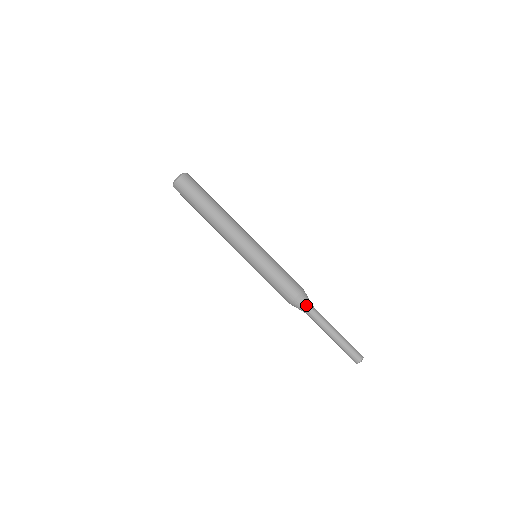
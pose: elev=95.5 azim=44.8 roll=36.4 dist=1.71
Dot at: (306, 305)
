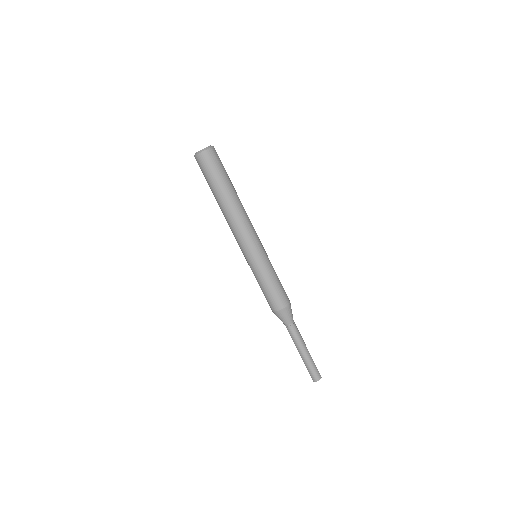
Dot at: (289, 318)
